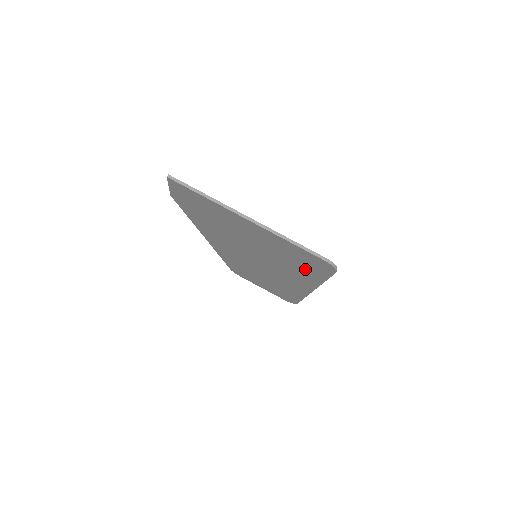
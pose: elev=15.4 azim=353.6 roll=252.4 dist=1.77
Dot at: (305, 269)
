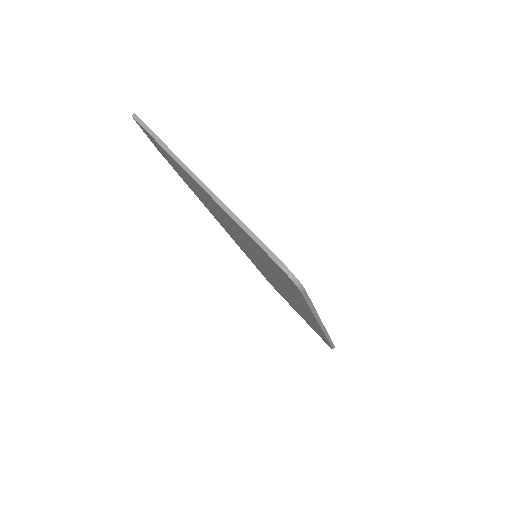
Dot at: (285, 282)
